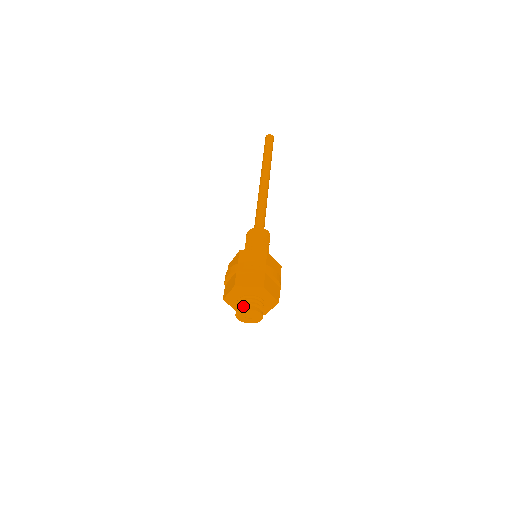
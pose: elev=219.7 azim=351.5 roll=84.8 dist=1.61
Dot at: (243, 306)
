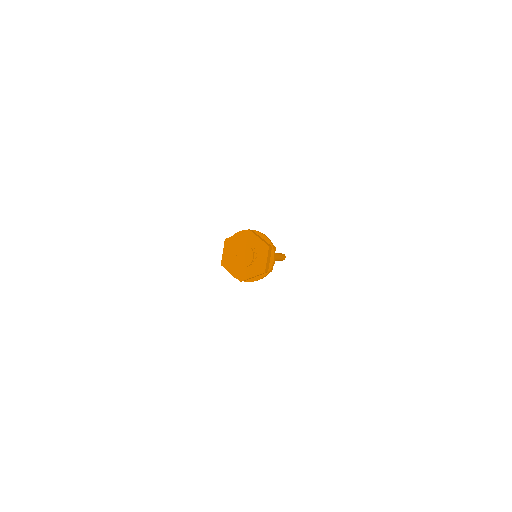
Dot at: (244, 244)
